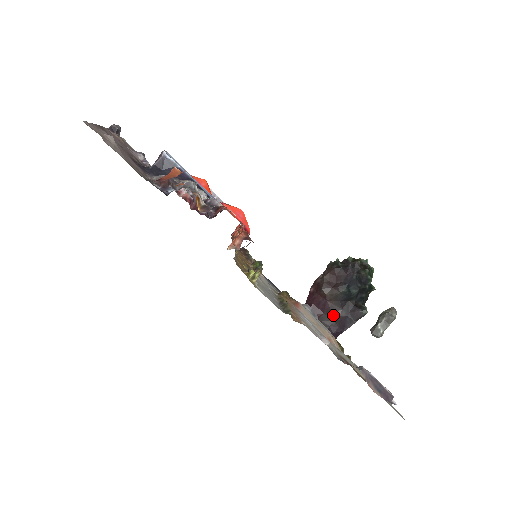
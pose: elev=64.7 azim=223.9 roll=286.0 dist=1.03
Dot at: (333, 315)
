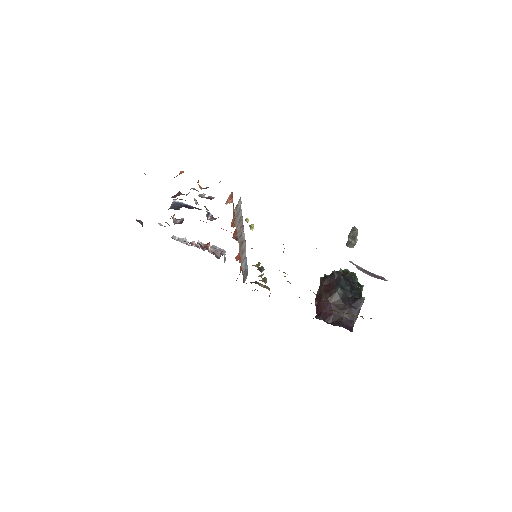
Dot at: (340, 312)
